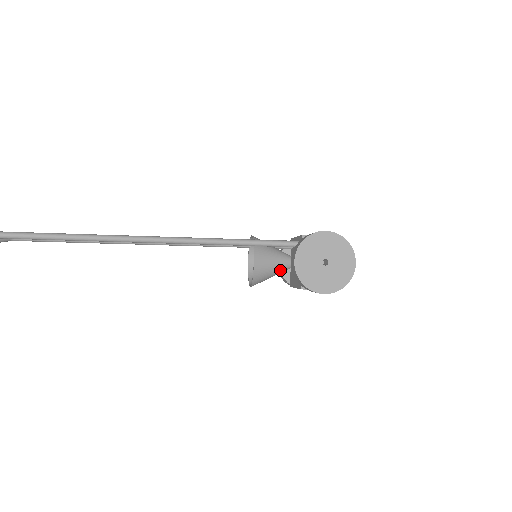
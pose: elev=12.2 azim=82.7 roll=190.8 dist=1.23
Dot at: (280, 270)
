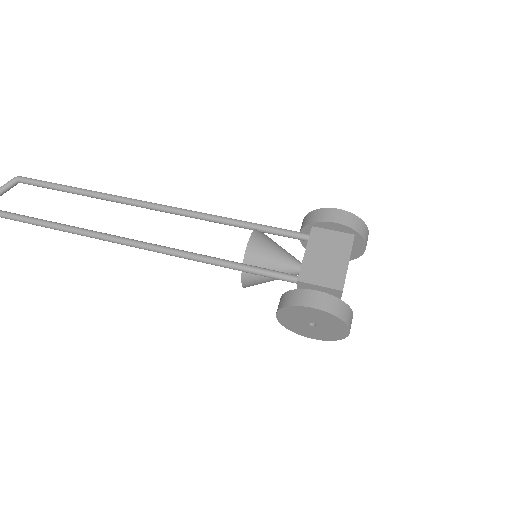
Dot at: occluded
